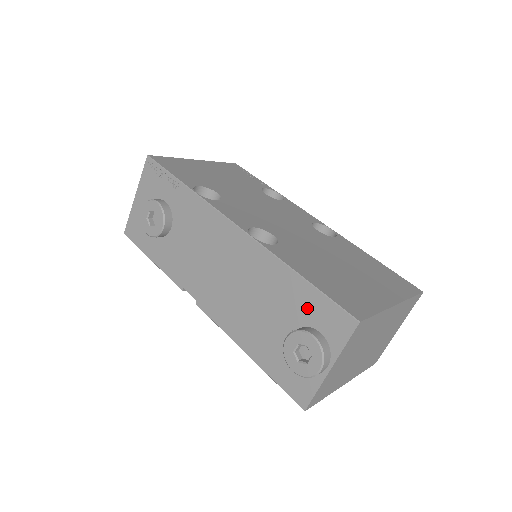
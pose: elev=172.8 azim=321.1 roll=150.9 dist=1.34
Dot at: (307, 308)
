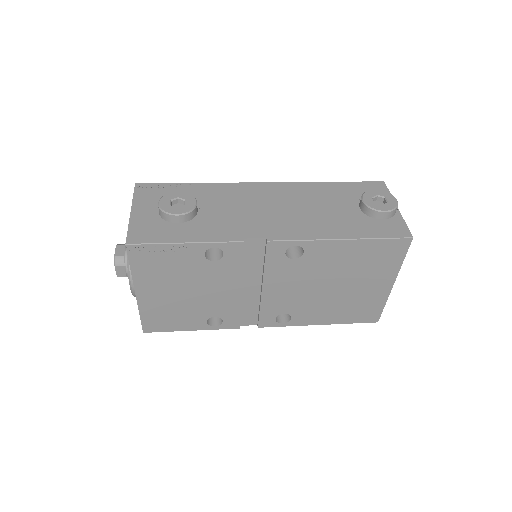
Dot at: (353, 191)
